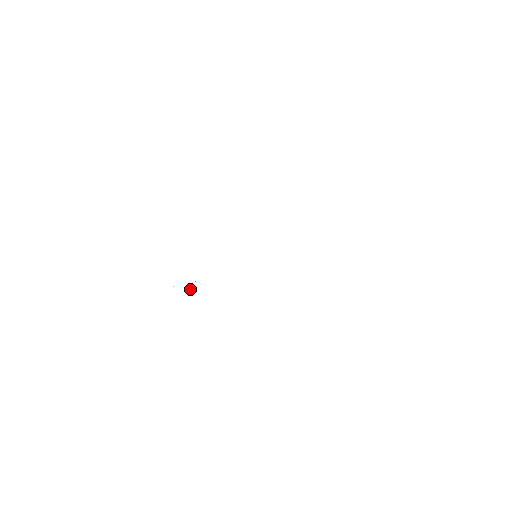
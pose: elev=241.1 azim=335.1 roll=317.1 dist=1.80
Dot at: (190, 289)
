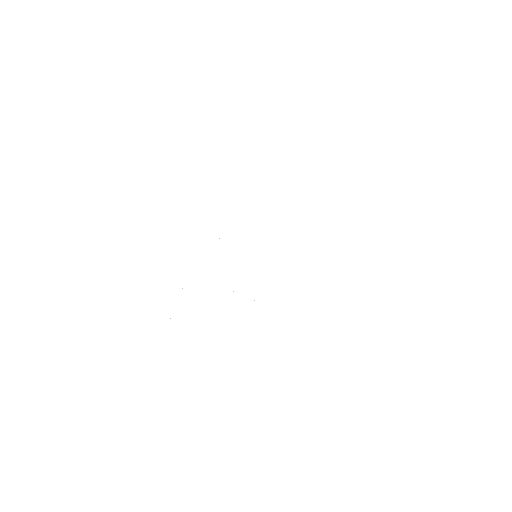
Dot at: occluded
